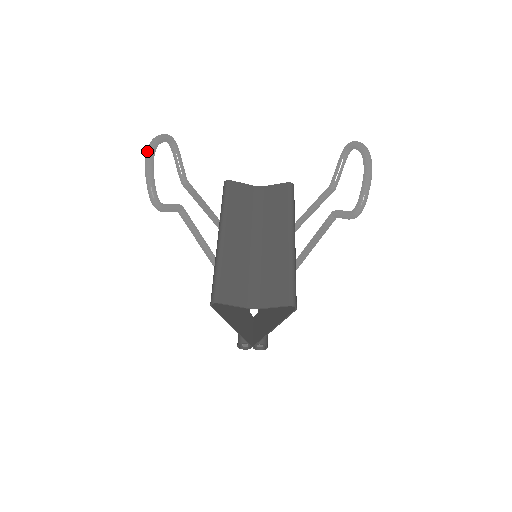
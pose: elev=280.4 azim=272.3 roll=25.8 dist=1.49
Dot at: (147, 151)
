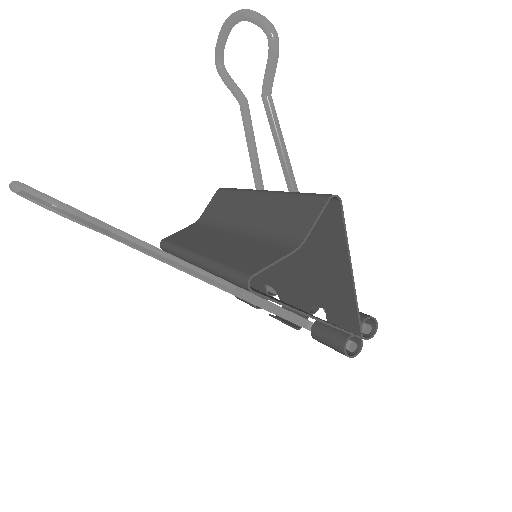
Dot at: (9, 185)
